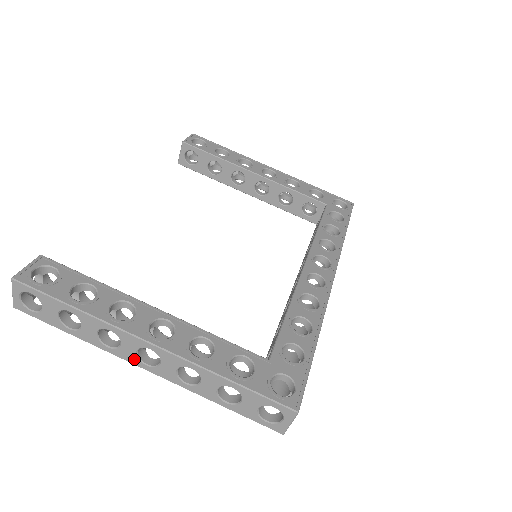
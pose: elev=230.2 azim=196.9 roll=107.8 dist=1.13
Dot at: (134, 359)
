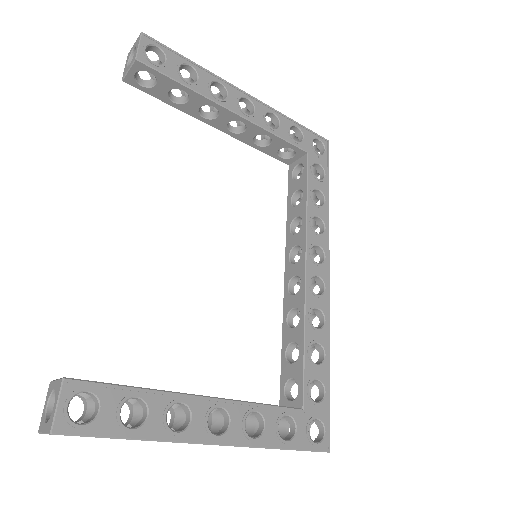
Dot at: occluded
